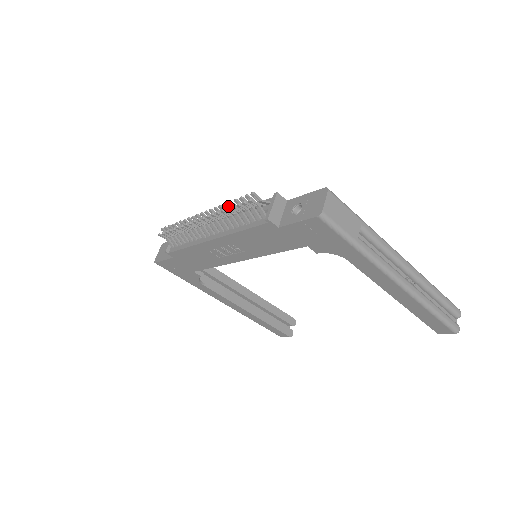
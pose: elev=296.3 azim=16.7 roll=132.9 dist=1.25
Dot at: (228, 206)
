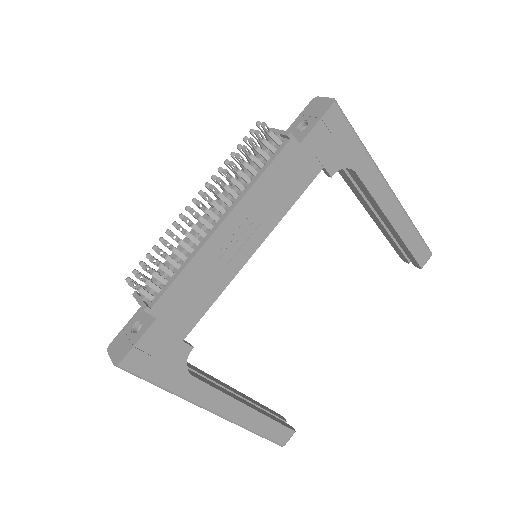
Dot at: occluded
